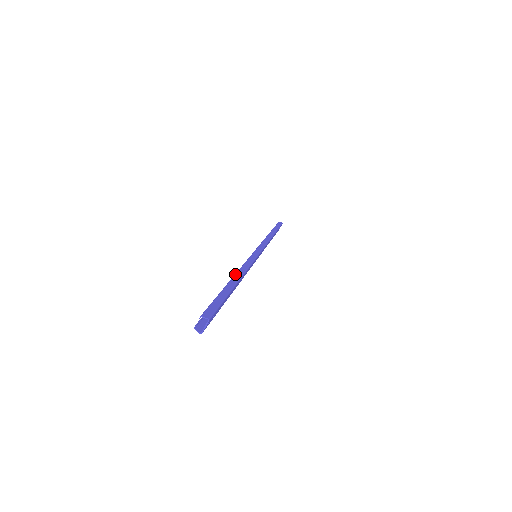
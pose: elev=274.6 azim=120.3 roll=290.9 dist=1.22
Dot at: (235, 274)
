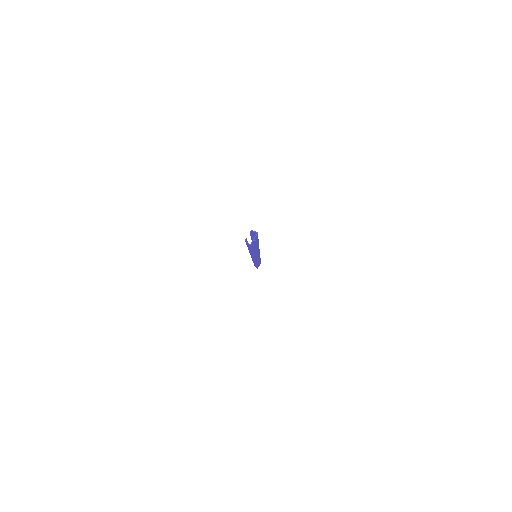
Dot at: occluded
